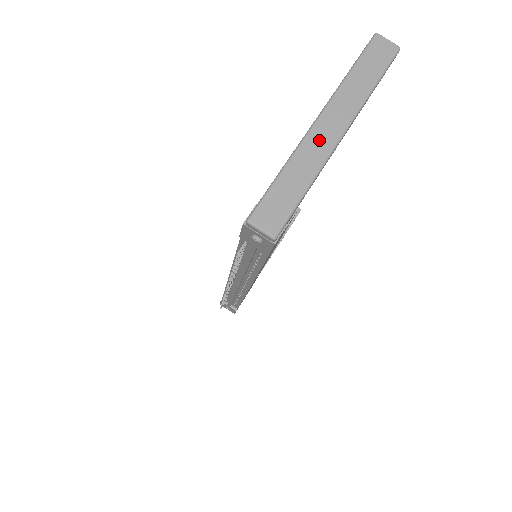
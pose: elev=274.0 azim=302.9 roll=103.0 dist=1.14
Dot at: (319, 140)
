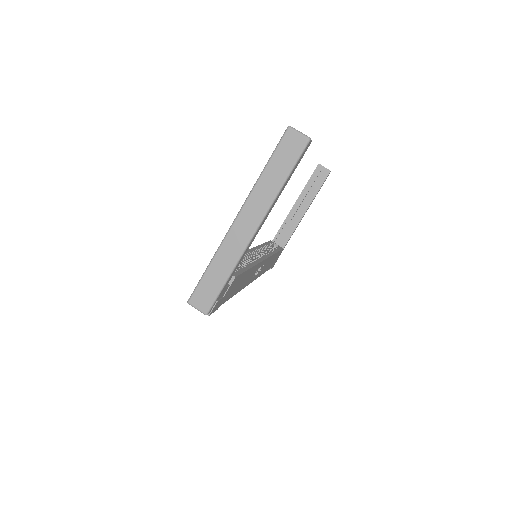
Dot at: (237, 237)
